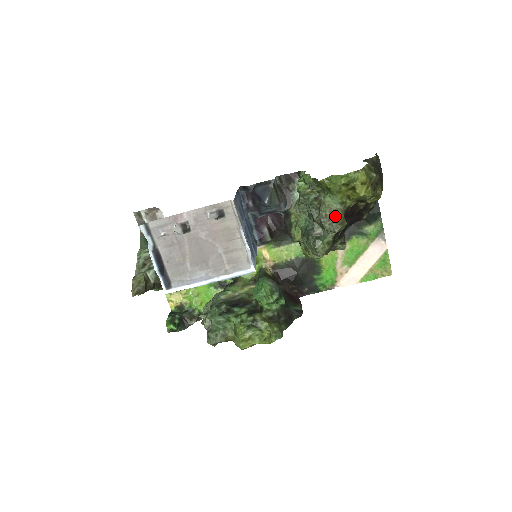
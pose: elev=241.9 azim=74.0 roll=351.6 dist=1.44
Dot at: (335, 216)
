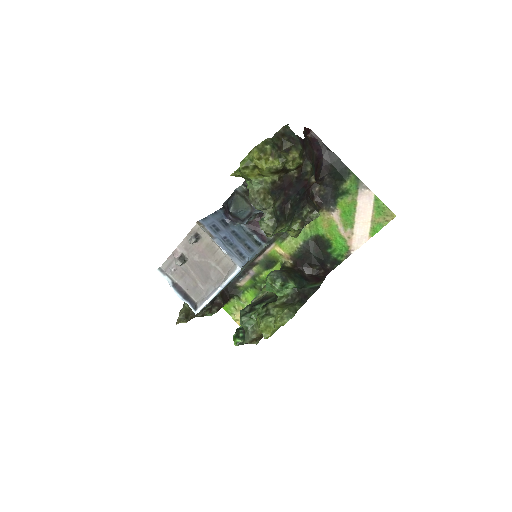
Dot at: (259, 196)
